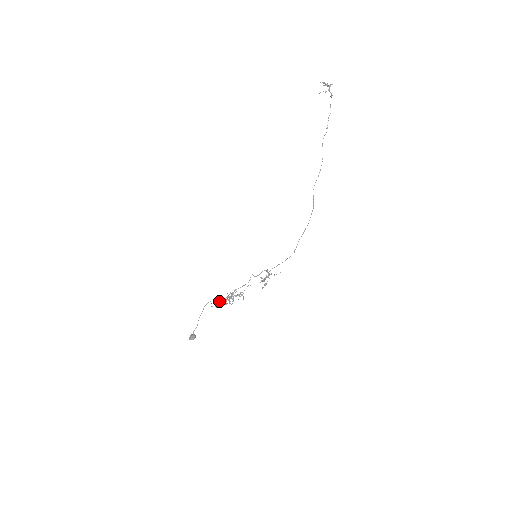
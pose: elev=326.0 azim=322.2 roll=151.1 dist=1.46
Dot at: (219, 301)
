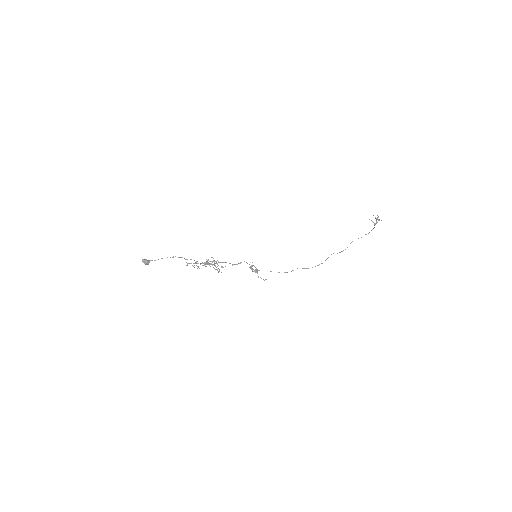
Dot at: occluded
